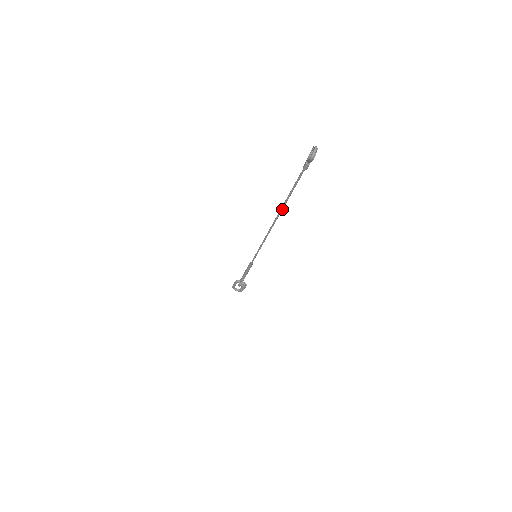
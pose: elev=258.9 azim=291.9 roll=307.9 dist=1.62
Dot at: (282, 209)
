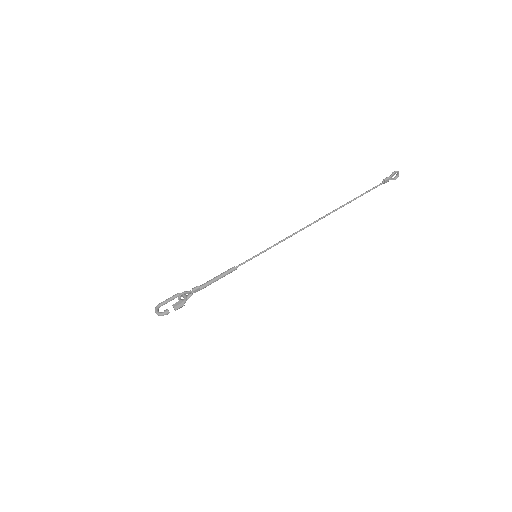
Dot at: (337, 209)
